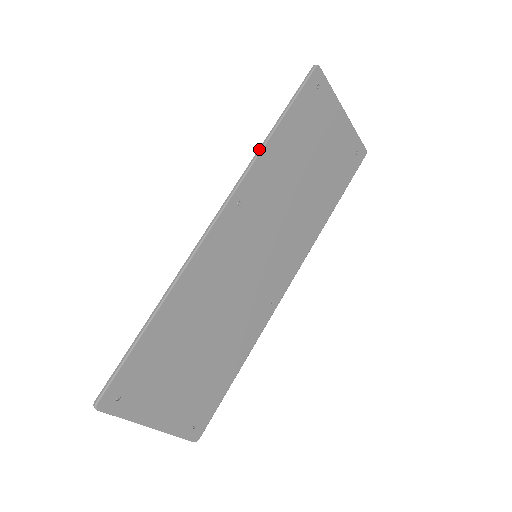
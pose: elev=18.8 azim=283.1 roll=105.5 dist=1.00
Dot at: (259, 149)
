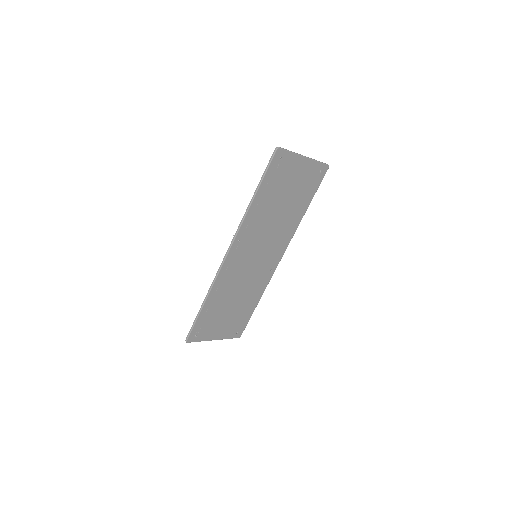
Dot at: (246, 210)
